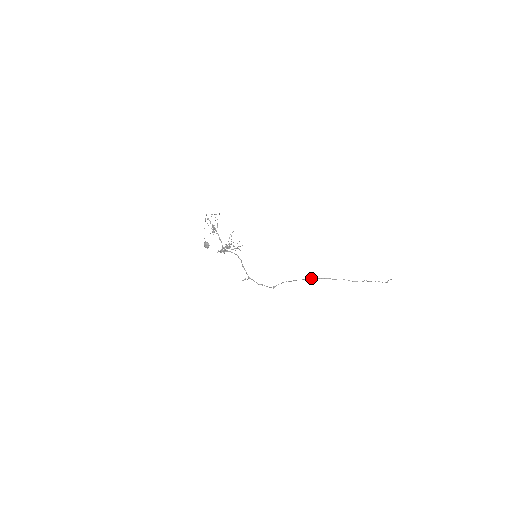
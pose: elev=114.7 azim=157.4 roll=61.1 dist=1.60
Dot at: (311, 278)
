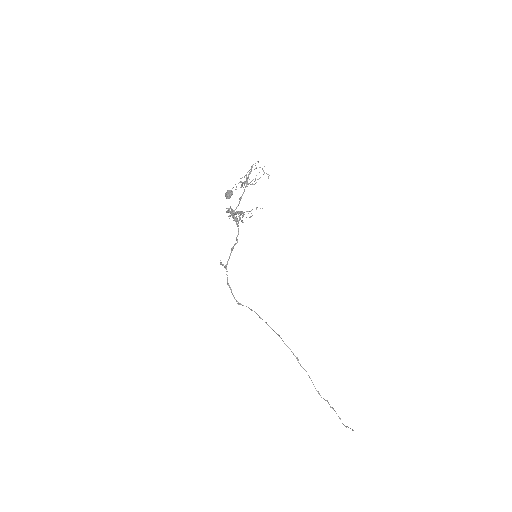
Dot at: occluded
